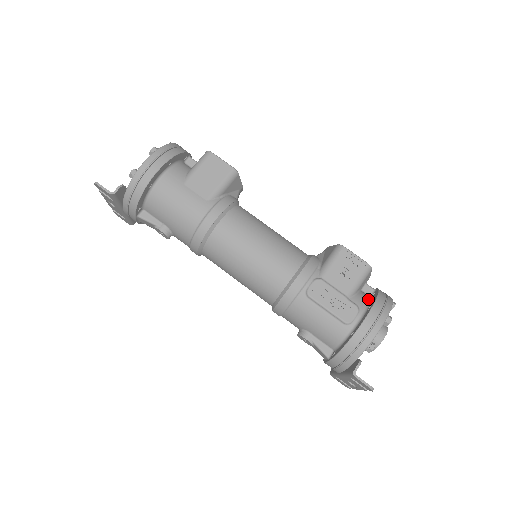
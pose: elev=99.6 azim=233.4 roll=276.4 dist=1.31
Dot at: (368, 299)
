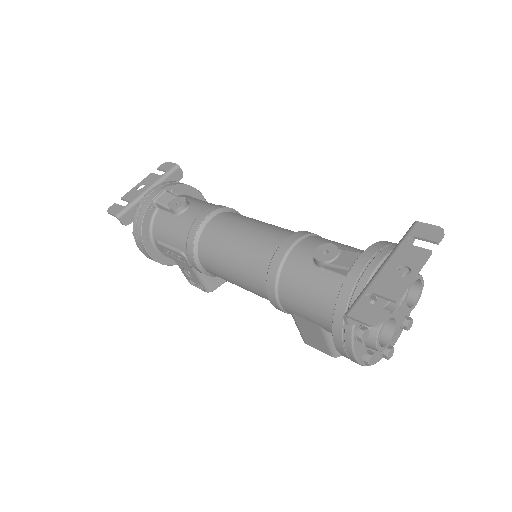
Dot at: occluded
